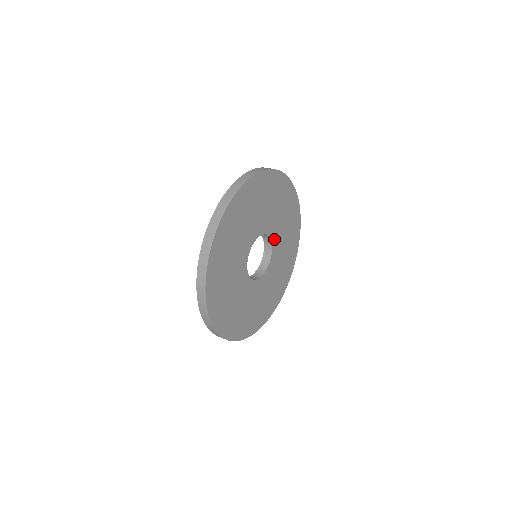
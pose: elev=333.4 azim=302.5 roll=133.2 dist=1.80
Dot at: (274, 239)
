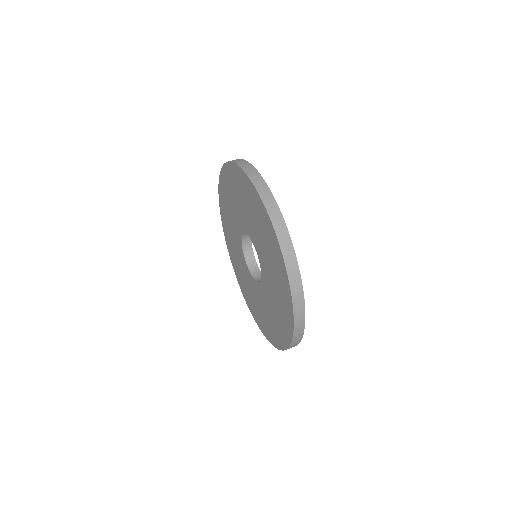
Dot at: occluded
